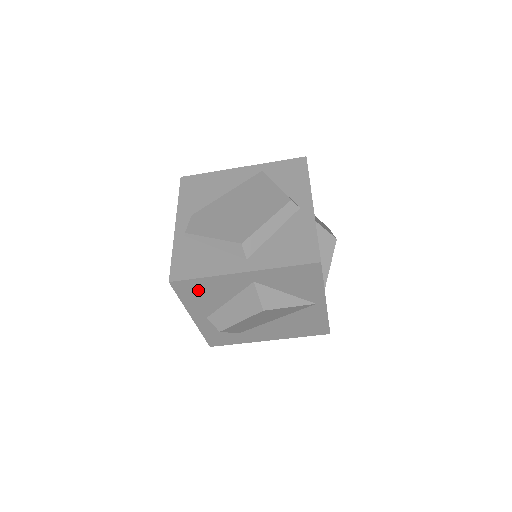
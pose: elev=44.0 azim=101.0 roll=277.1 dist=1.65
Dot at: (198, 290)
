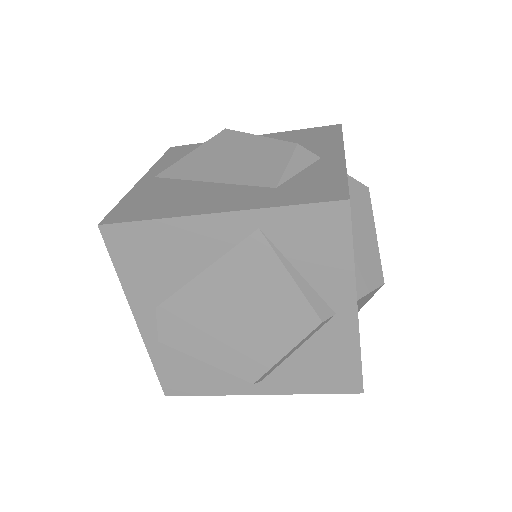
Dot at: occluded
